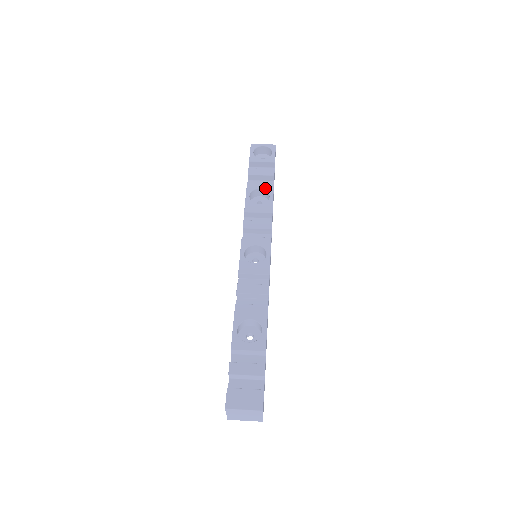
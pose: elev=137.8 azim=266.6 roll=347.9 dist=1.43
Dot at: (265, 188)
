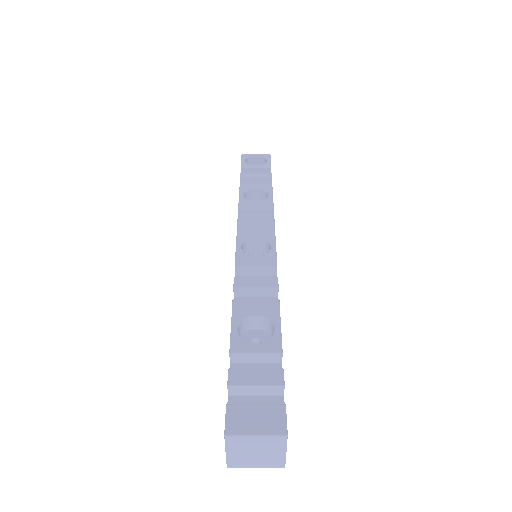
Dot at: (262, 188)
